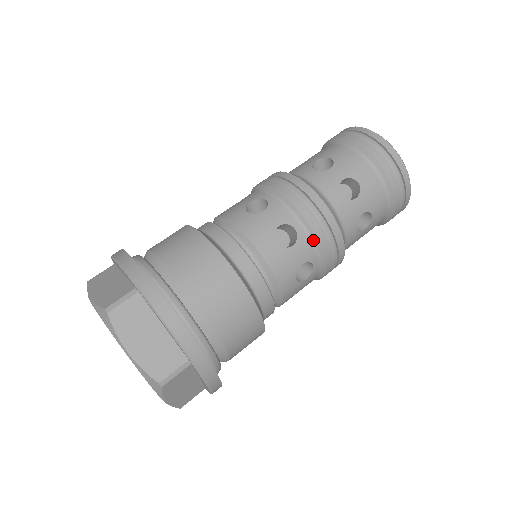
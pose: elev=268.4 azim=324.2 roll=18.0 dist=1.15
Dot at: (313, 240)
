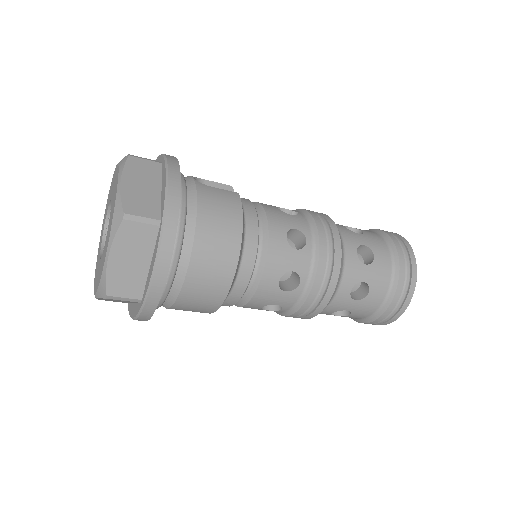
Dot at: (301, 300)
